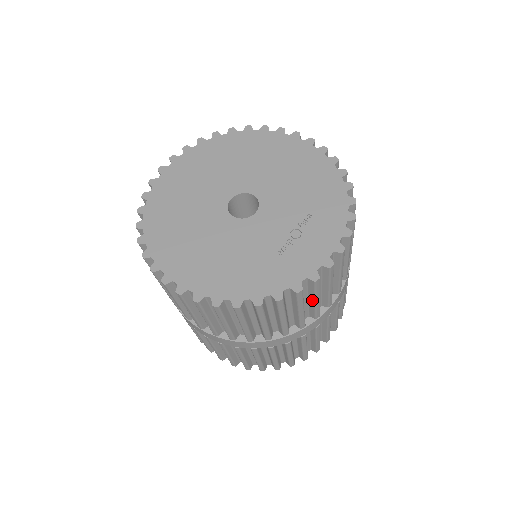
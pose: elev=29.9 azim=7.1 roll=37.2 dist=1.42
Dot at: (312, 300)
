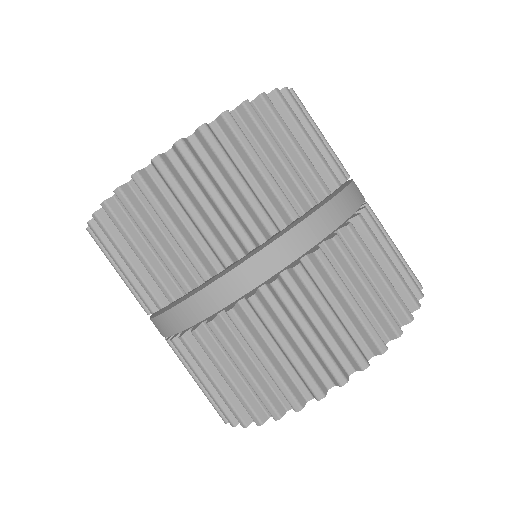
Dot at: (209, 198)
